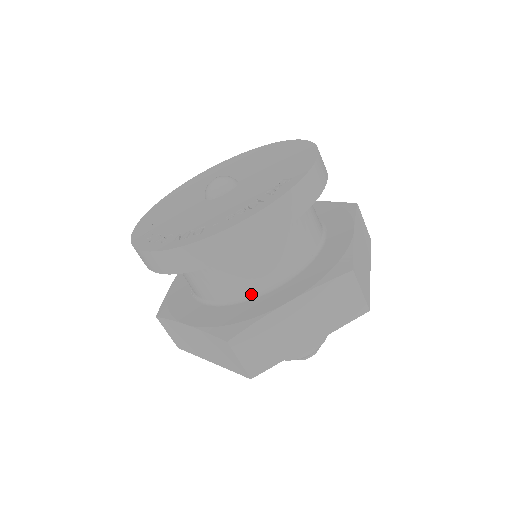
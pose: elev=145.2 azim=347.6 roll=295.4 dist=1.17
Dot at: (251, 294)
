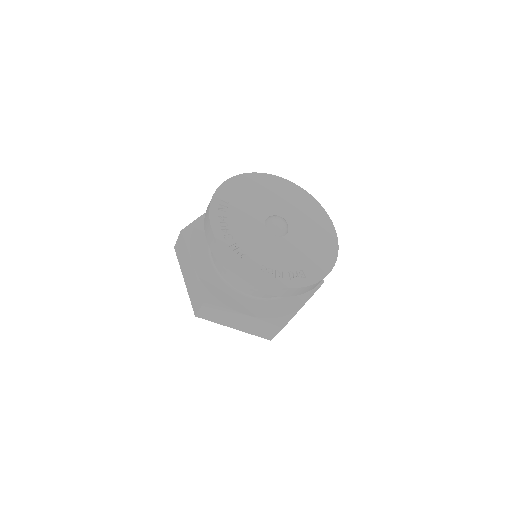
Dot at: (235, 287)
